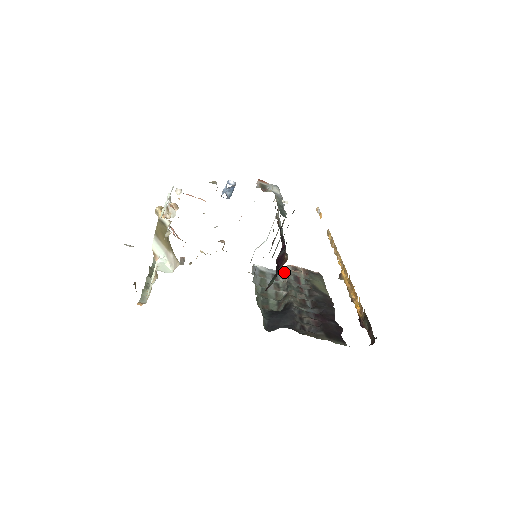
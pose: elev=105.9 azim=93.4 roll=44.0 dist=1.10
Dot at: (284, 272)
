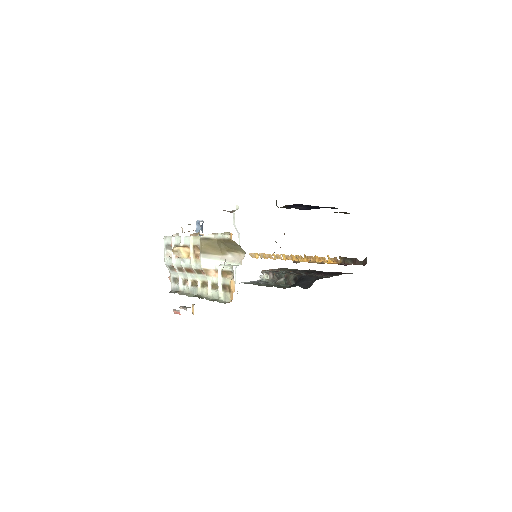
Dot at: (259, 280)
